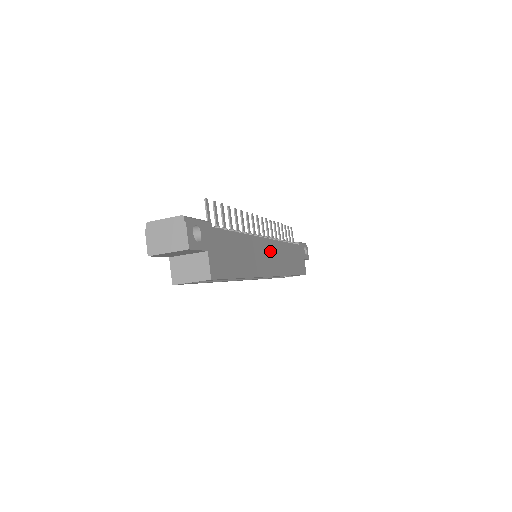
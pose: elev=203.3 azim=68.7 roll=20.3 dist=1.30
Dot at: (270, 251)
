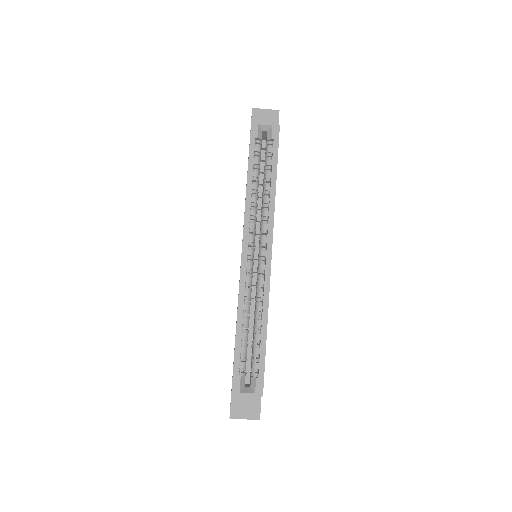
Dot at: occluded
